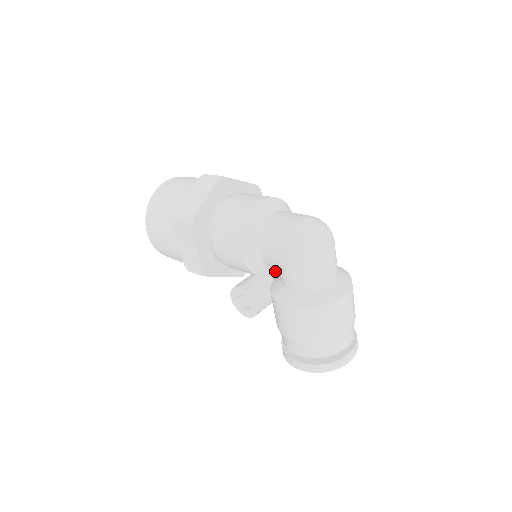
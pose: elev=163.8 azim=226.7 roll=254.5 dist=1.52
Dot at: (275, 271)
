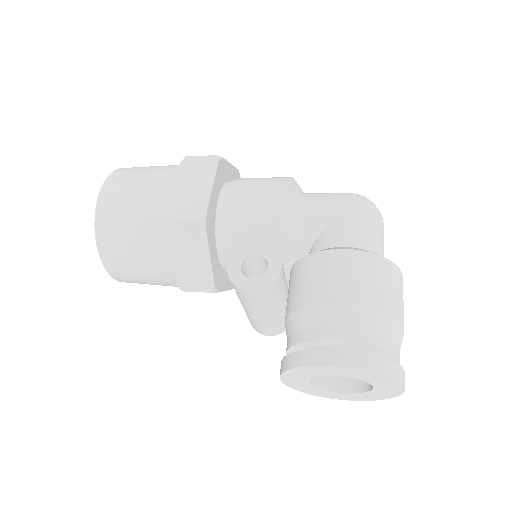
Dot at: (293, 262)
